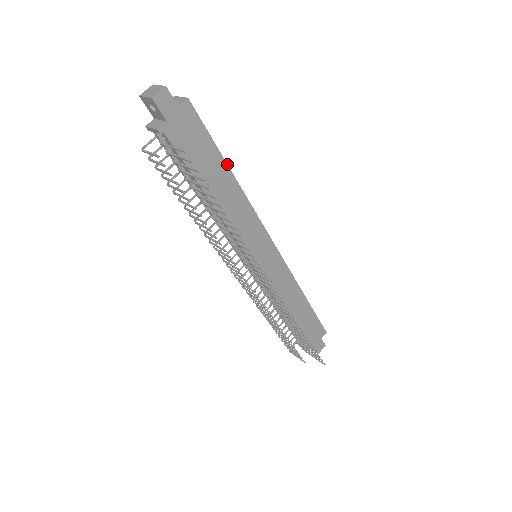
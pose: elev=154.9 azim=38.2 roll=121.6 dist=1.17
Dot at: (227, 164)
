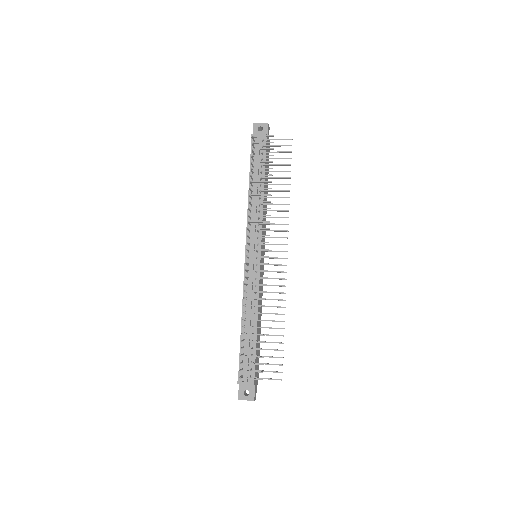
Dot at: occluded
